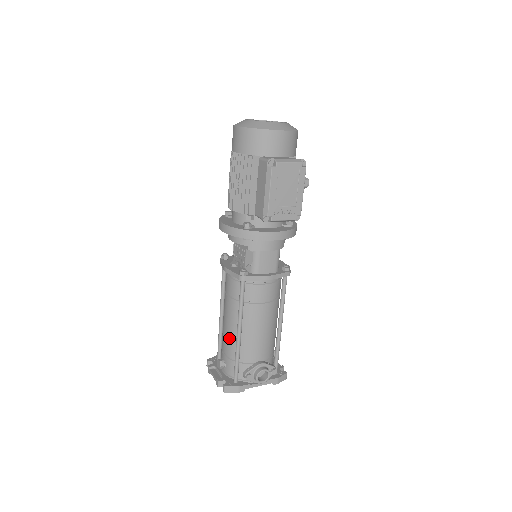
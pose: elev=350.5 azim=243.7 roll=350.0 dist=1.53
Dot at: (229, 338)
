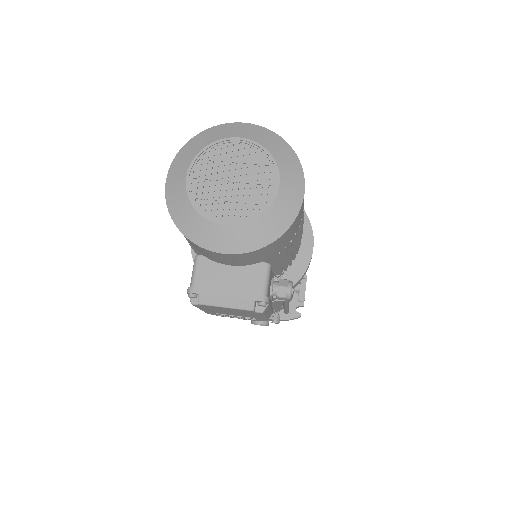
Dot at: occluded
